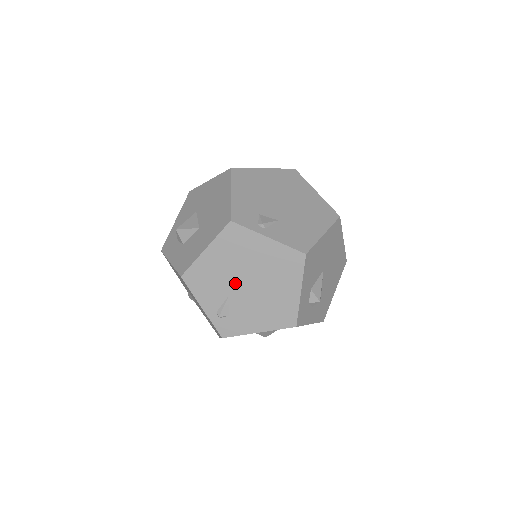
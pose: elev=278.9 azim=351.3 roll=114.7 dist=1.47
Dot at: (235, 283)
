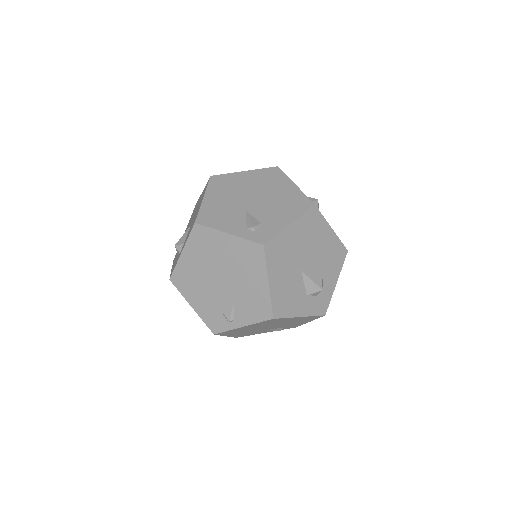
Dot at: (262, 329)
